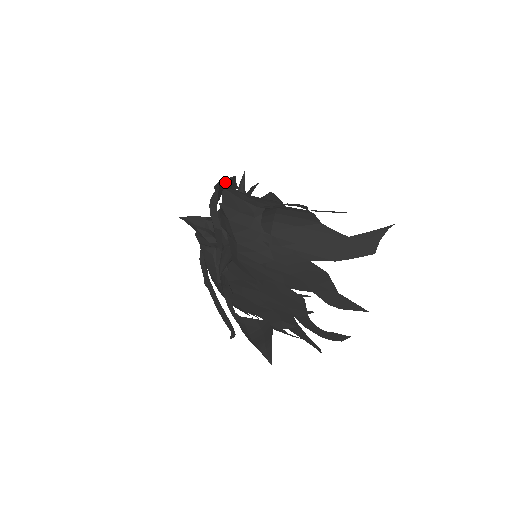
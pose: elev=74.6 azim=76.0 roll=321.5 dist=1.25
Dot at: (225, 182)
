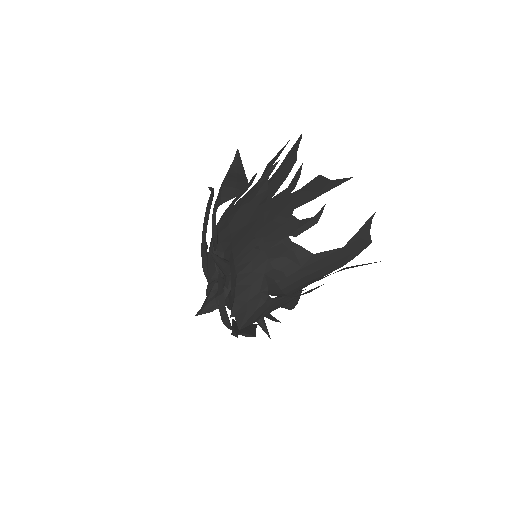
Dot at: (222, 305)
